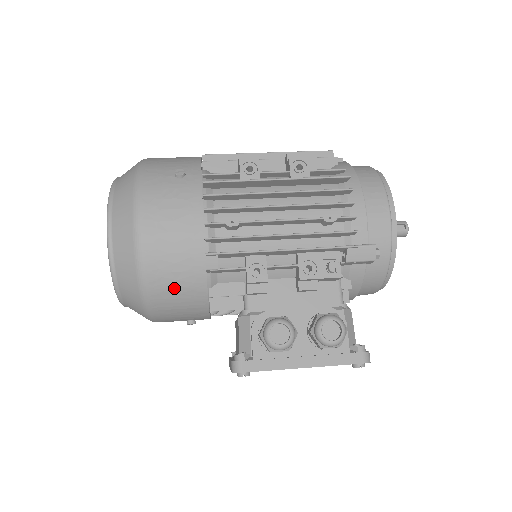
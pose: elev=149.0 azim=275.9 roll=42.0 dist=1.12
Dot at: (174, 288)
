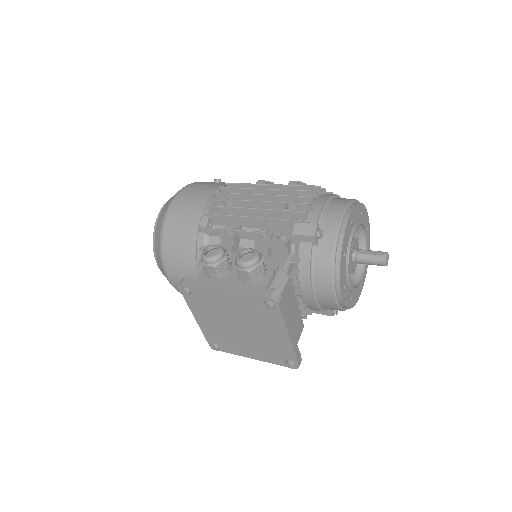
Dot at: (178, 236)
